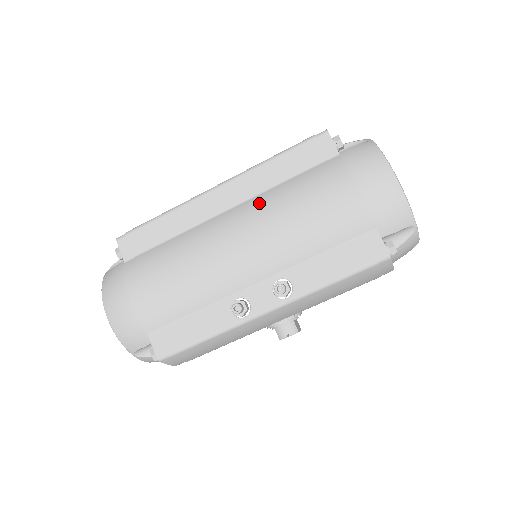
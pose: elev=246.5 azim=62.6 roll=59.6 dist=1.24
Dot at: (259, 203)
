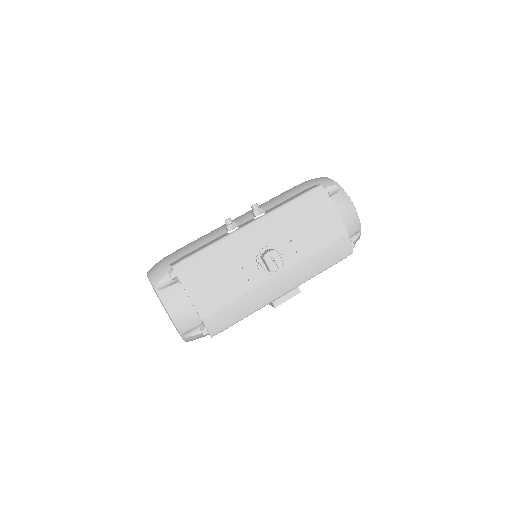
Dot at: occluded
